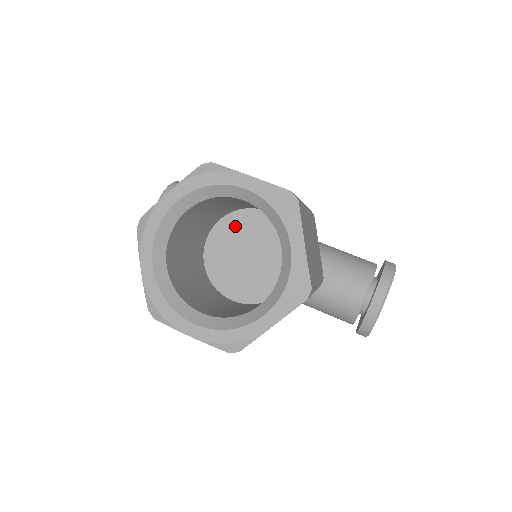
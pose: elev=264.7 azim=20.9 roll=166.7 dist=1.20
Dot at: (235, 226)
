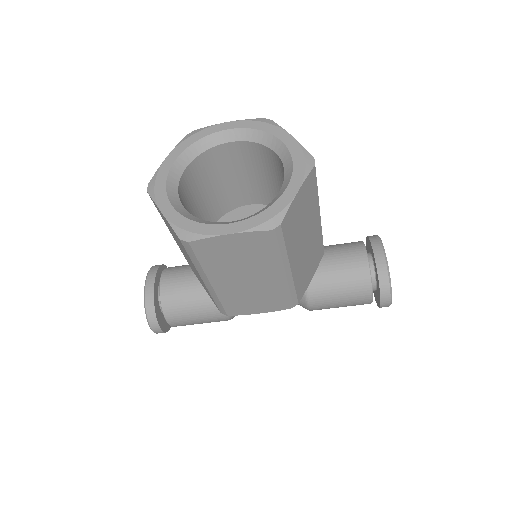
Dot at: occluded
